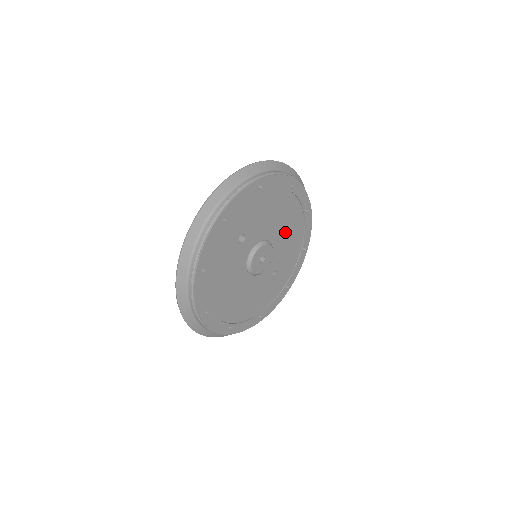
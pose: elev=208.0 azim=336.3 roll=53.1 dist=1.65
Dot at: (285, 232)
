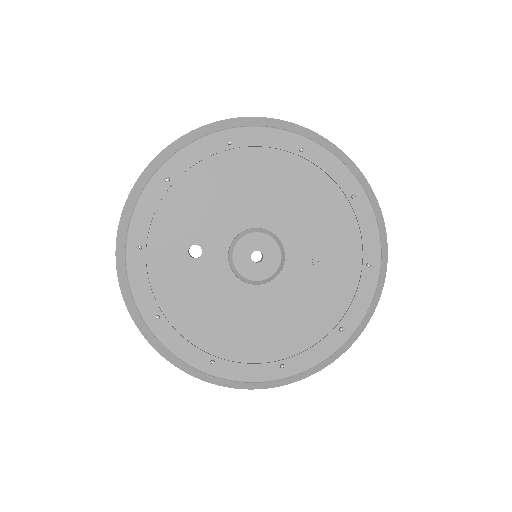
Dot at: (281, 199)
